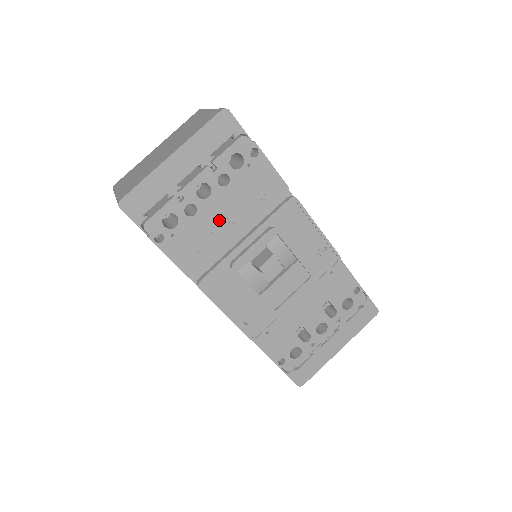
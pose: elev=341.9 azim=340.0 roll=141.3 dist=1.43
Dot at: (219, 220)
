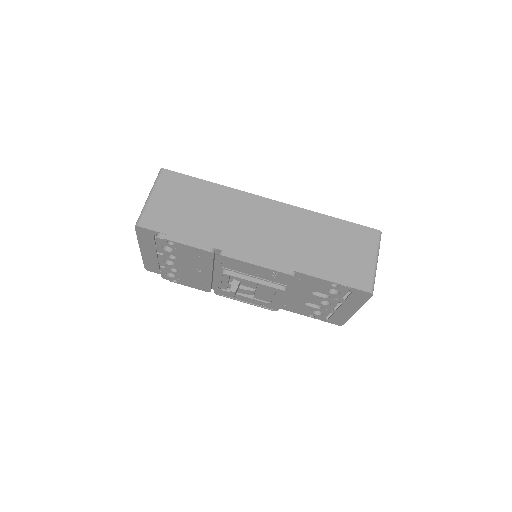
Dot at: (192, 271)
